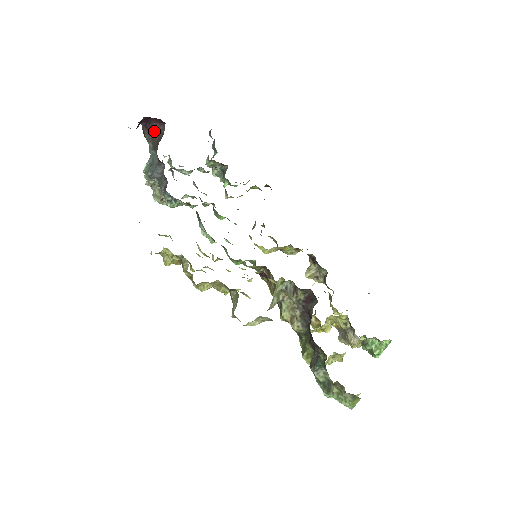
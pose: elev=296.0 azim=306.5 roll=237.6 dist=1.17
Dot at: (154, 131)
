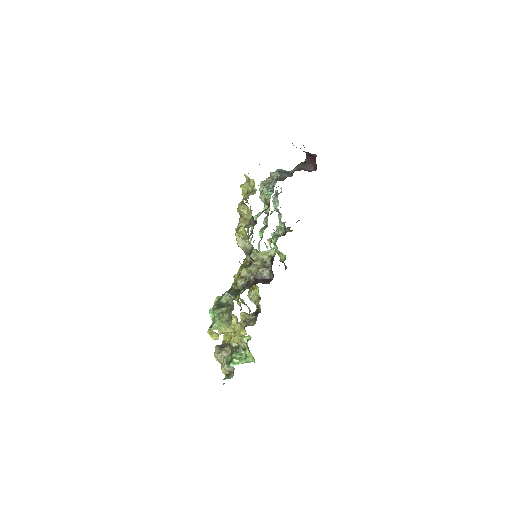
Dot at: (307, 167)
